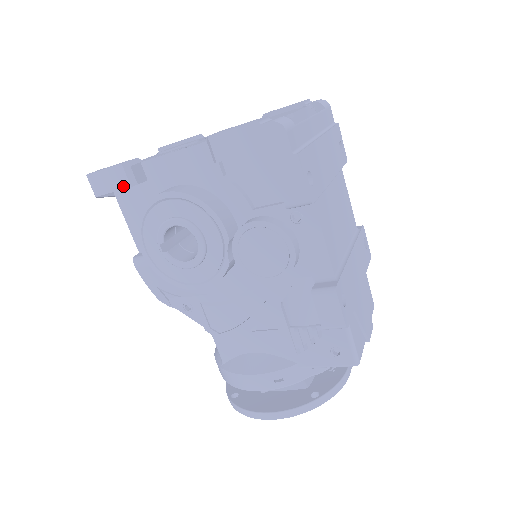
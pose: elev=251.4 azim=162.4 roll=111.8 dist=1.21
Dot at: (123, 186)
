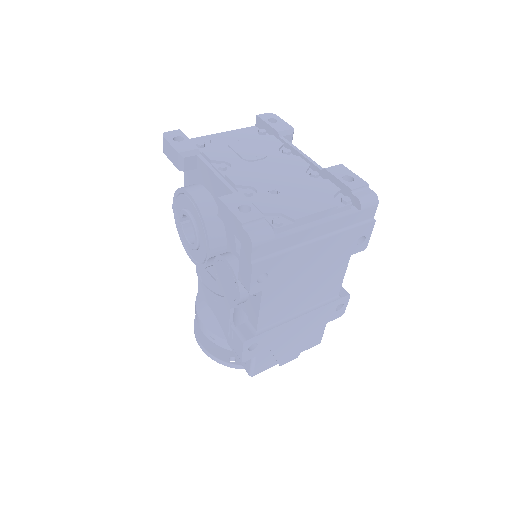
Dot at: (175, 165)
